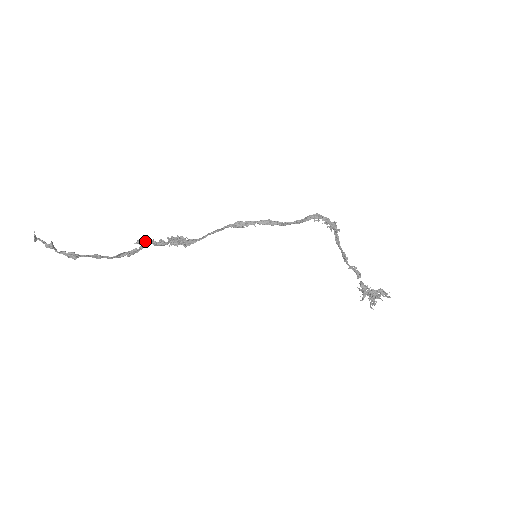
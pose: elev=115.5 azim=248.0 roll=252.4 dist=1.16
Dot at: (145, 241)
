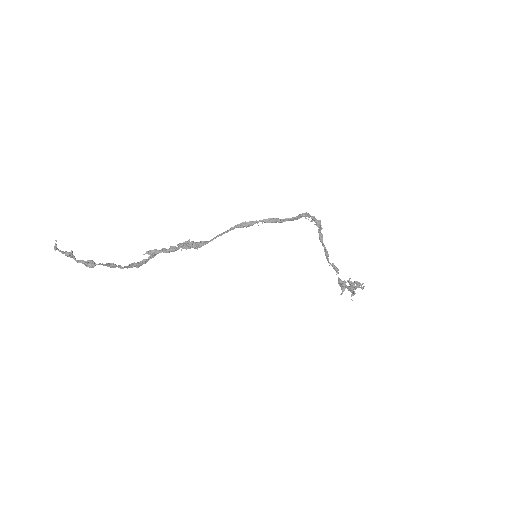
Dot at: (155, 250)
